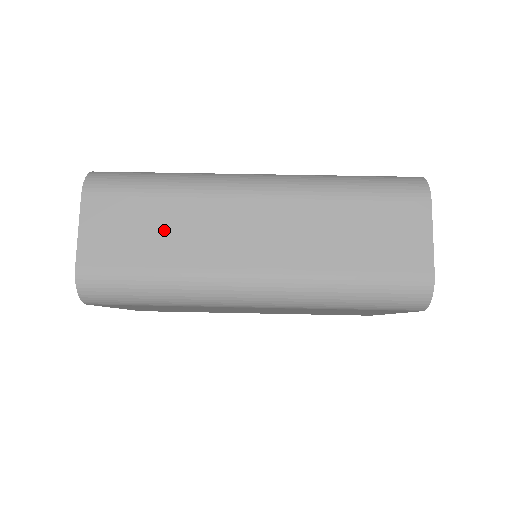
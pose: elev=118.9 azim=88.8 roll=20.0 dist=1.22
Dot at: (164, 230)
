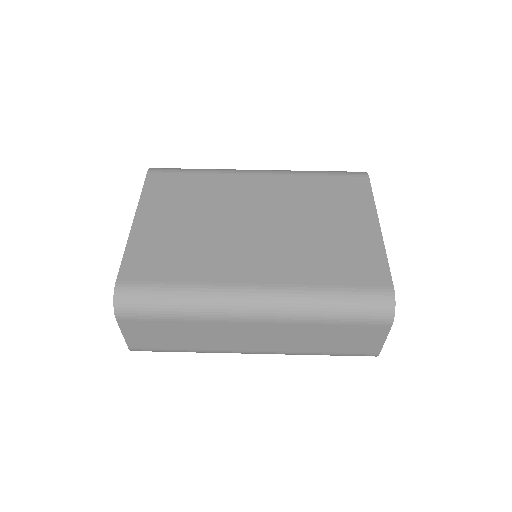
Dot at: (186, 335)
